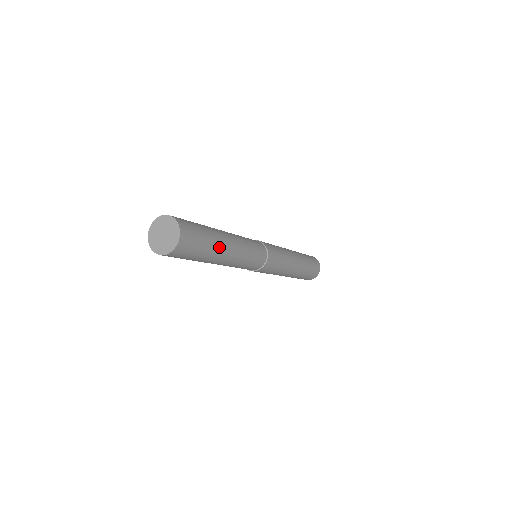
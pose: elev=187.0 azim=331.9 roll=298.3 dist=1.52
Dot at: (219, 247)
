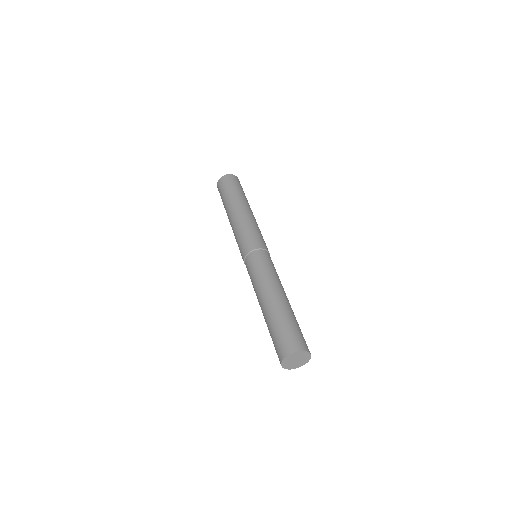
Dot at: occluded
